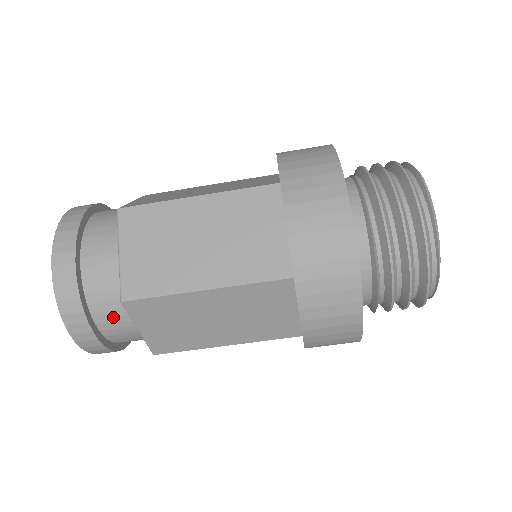
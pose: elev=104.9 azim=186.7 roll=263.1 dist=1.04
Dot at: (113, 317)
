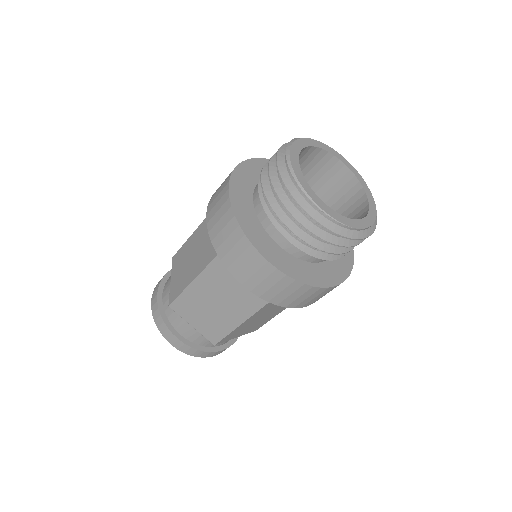
Dot at: (179, 322)
